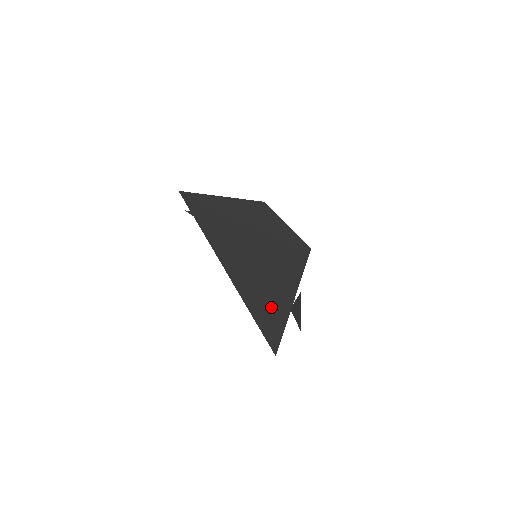
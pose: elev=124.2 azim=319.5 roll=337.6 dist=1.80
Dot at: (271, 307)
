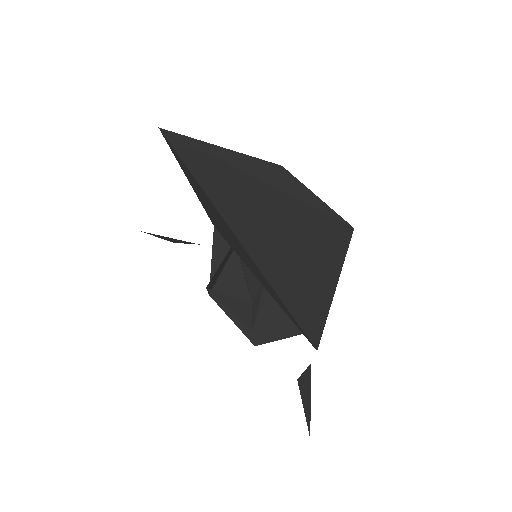
Dot at: (300, 276)
